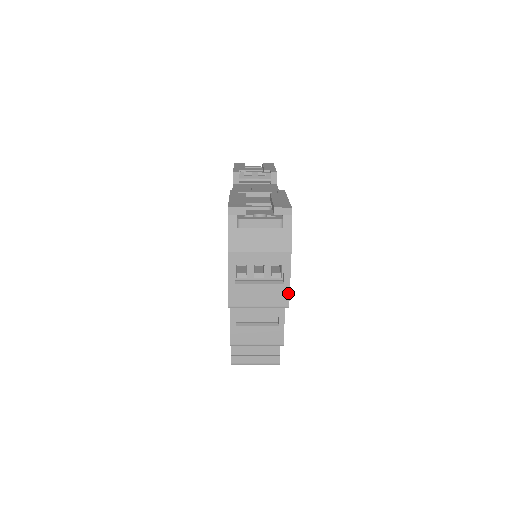
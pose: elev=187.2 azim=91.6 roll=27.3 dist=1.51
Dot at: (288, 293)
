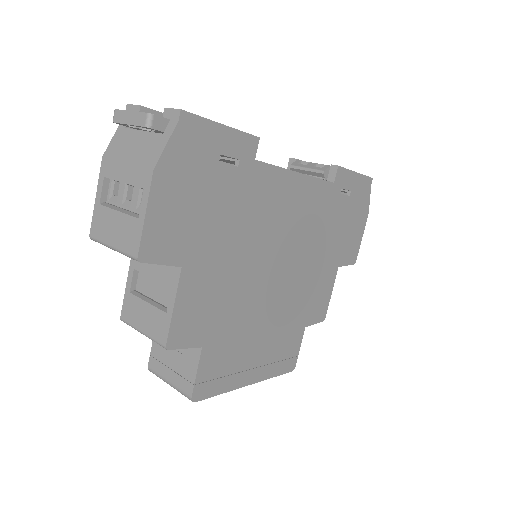
Dot at: (140, 235)
